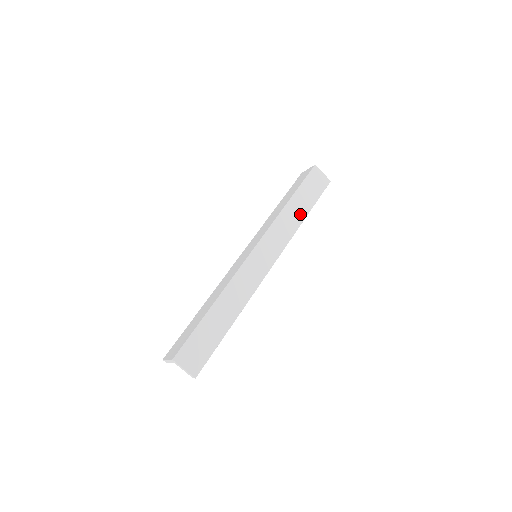
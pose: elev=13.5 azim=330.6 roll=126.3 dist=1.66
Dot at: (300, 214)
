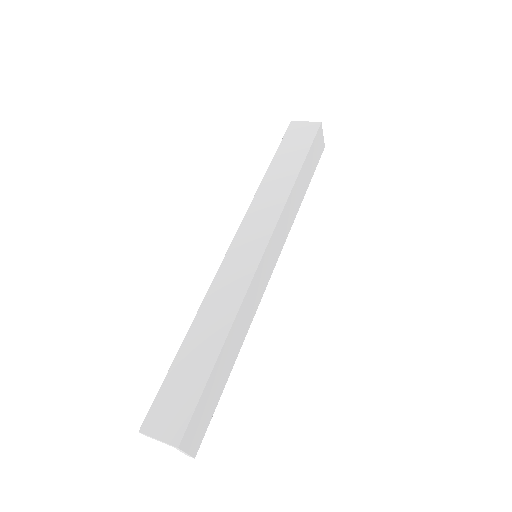
Dot at: (301, 195)
